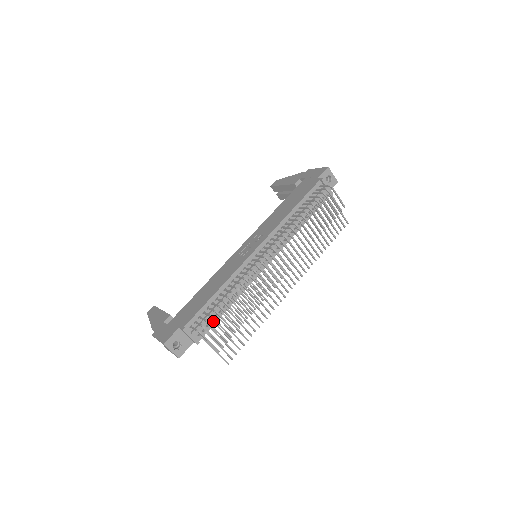
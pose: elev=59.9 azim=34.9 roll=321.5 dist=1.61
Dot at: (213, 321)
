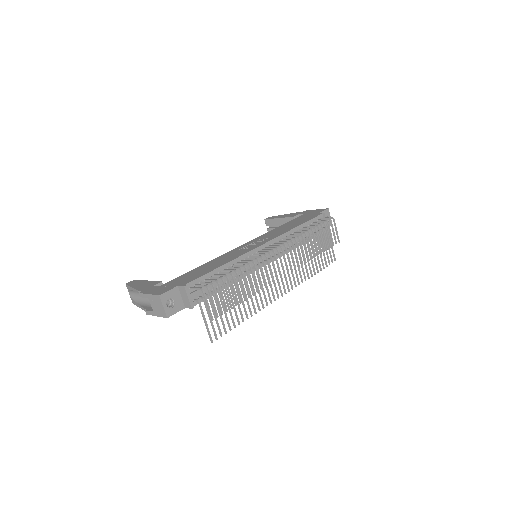
Dot at: (212, 291)
